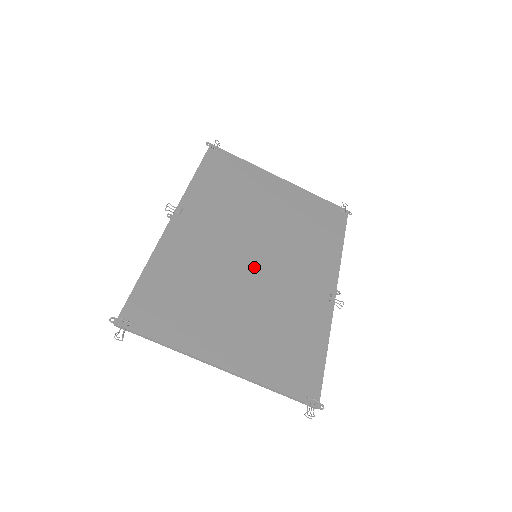
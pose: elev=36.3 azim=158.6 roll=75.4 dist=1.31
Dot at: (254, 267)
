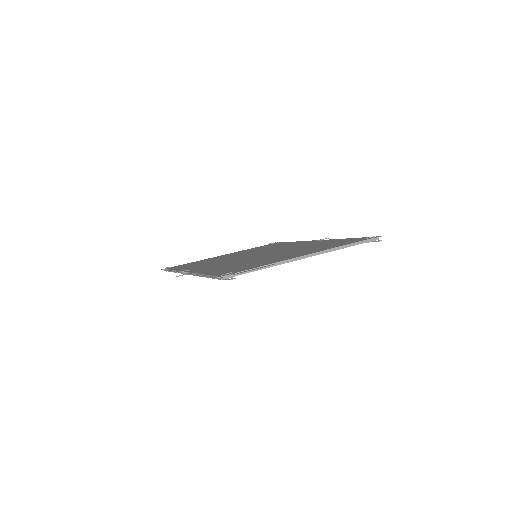
Dot at: occluded
